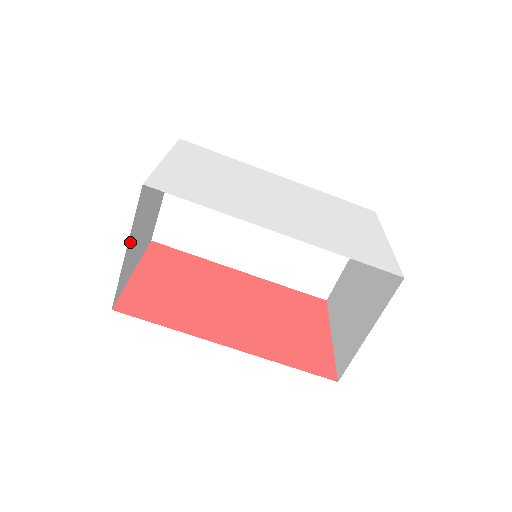
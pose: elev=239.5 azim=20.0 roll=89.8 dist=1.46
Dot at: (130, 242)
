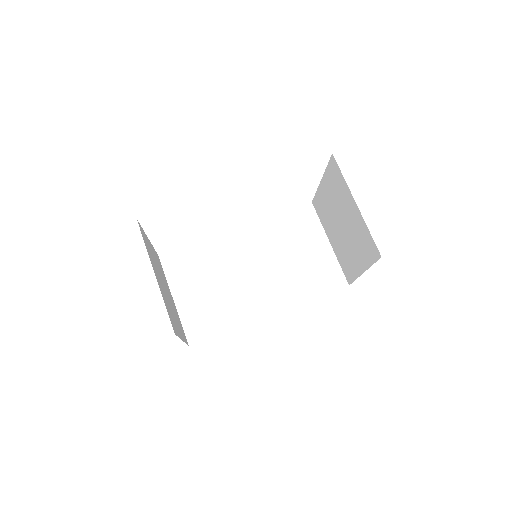
Dot at: (155, 273)
